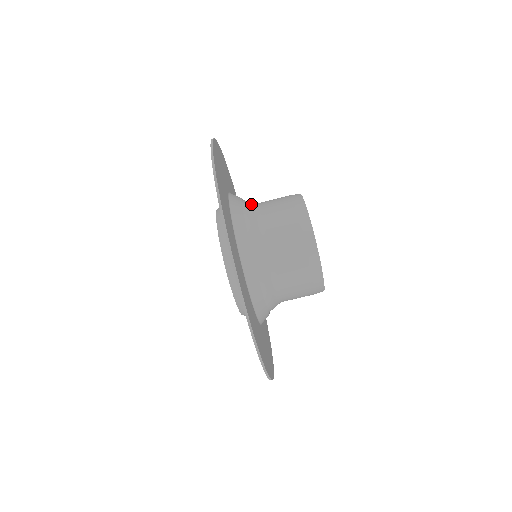
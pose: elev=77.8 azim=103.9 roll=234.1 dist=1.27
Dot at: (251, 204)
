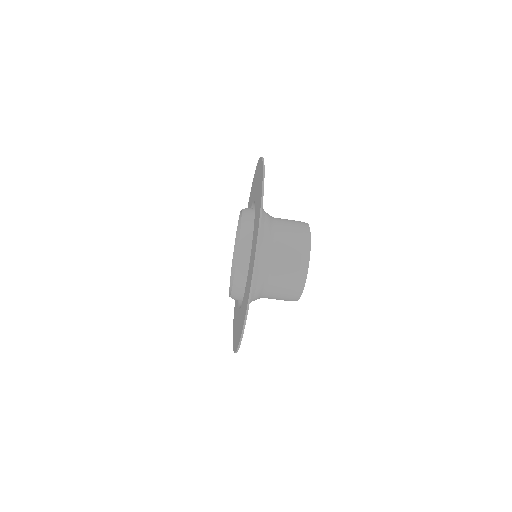
Dot at: (268, 253)
